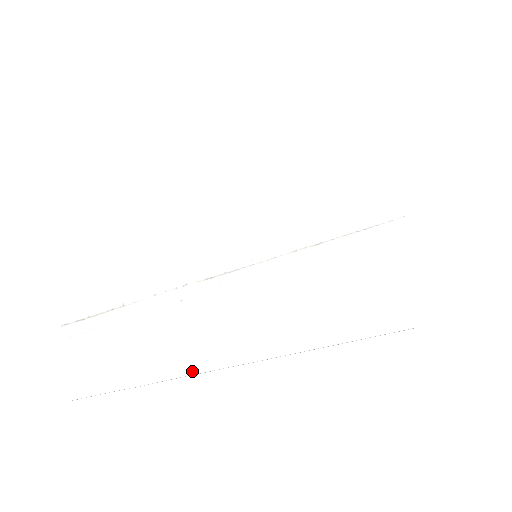
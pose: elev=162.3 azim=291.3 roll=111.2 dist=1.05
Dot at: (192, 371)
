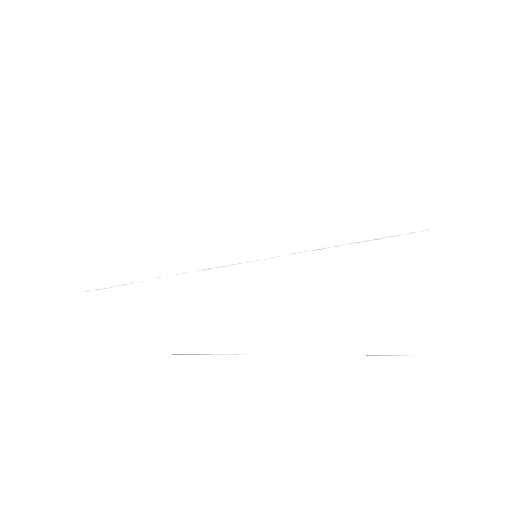
Dot at: (180, 351)
